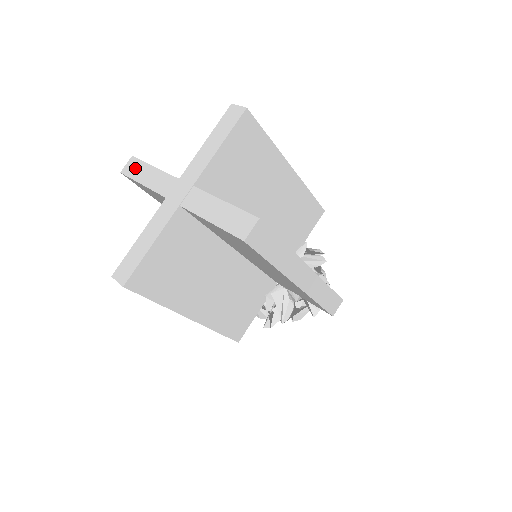
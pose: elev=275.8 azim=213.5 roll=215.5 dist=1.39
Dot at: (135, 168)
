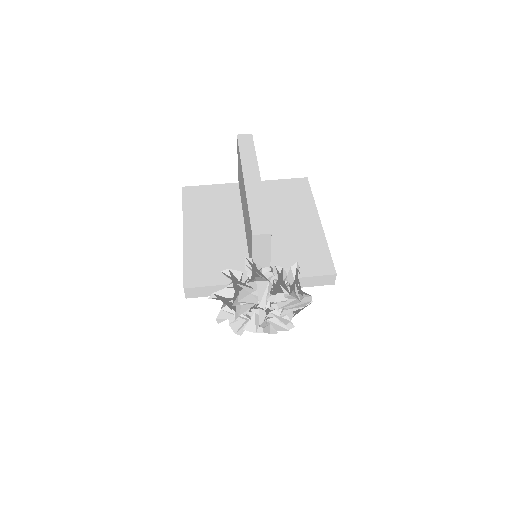
Dot at: occluded
